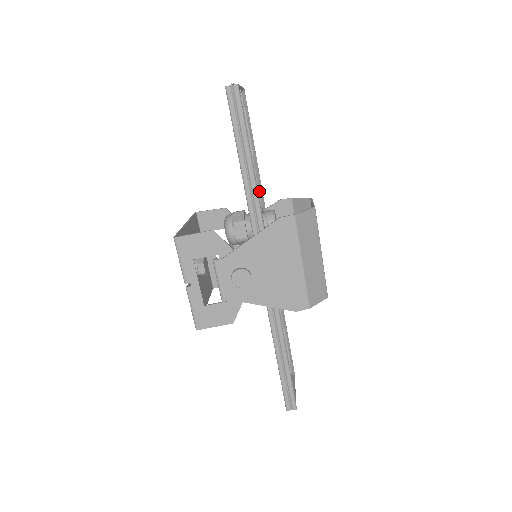
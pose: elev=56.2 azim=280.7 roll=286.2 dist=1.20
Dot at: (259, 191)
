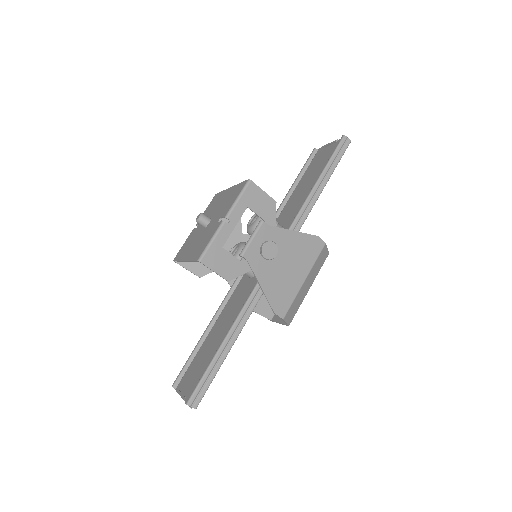
Dot at: occluded
